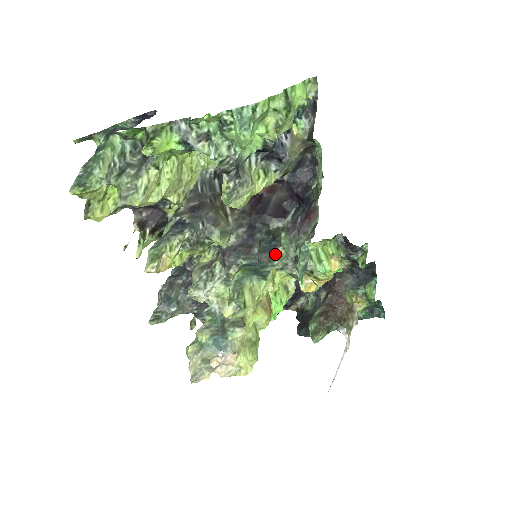
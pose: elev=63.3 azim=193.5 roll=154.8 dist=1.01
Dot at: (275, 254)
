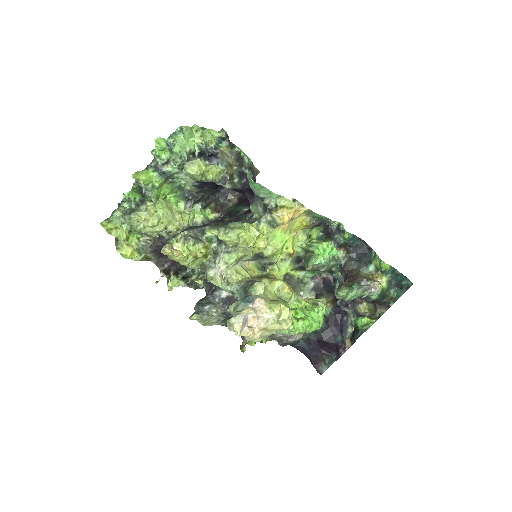
Dot at: (252, 220)
